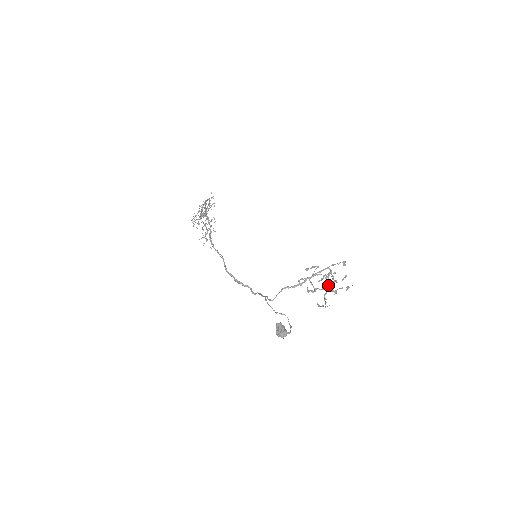
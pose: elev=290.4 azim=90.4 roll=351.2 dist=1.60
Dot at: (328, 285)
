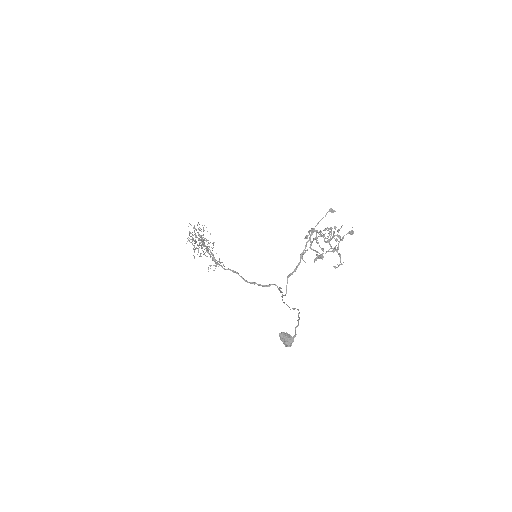
Dot at: occluded
